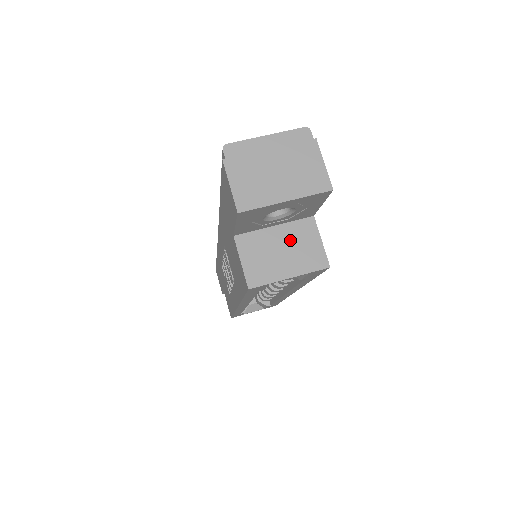
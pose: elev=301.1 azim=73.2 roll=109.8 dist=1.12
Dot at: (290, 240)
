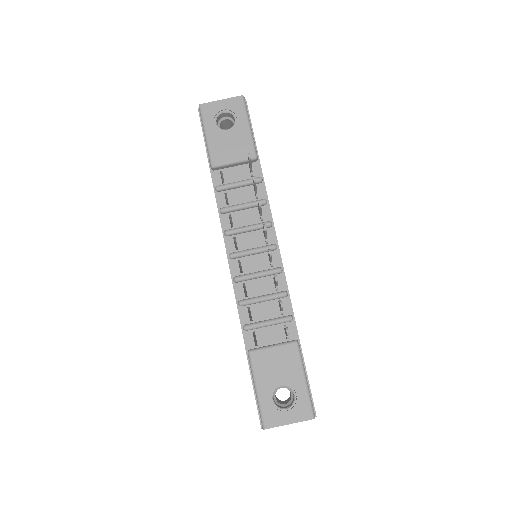
Dot at: occluded
